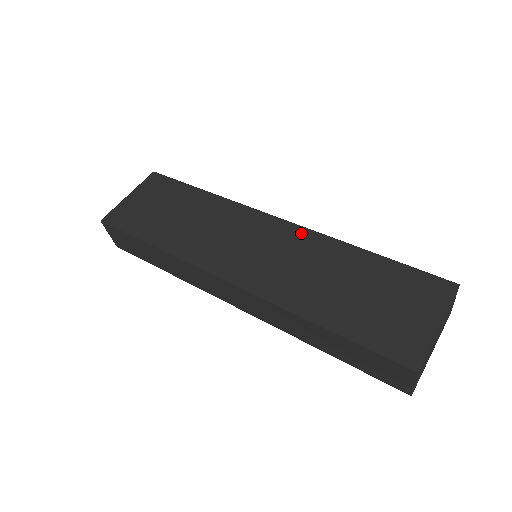
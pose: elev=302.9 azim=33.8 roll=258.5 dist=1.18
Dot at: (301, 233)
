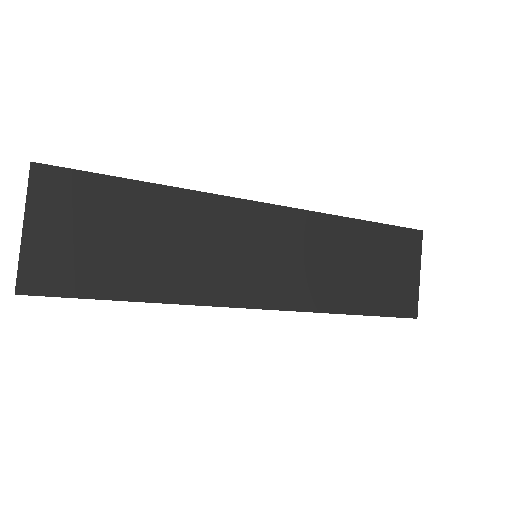
Dot at: (298, 218)
